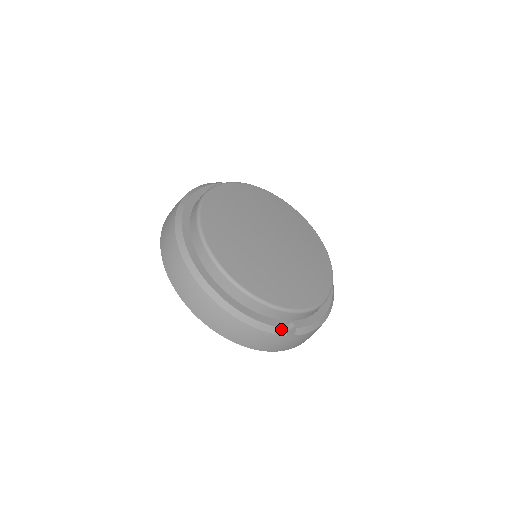
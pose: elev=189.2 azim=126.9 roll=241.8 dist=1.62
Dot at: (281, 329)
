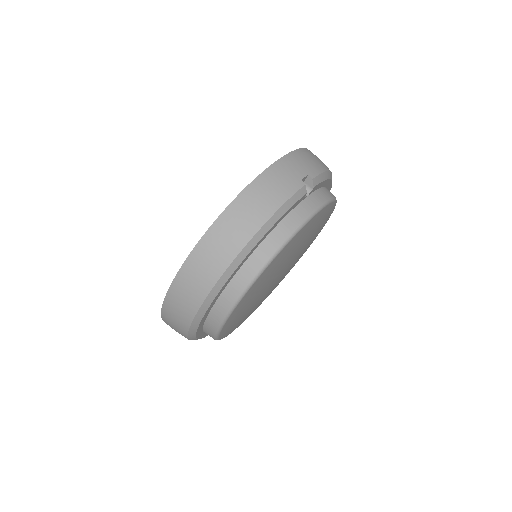
Dot at: occluded
